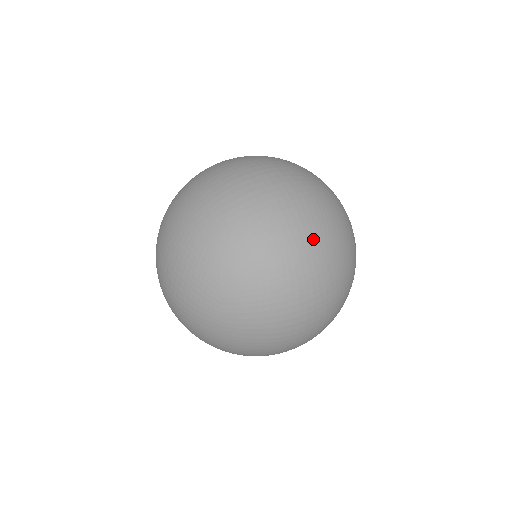
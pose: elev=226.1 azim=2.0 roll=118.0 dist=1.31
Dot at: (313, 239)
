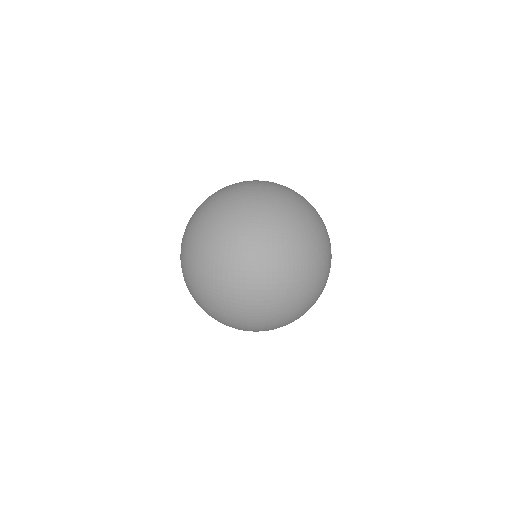
Dot at: occluded
